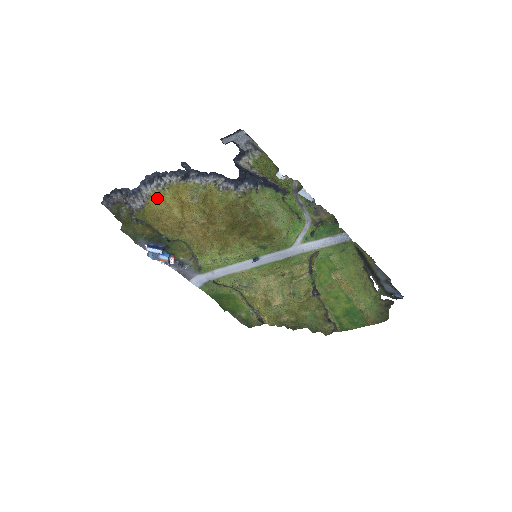
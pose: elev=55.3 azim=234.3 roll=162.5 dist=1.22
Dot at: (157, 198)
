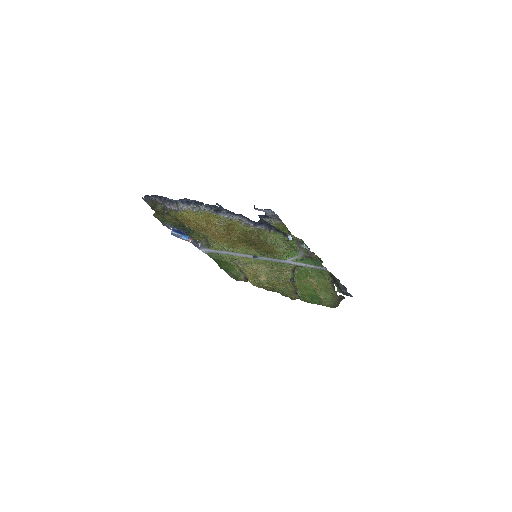
Dot at: (191, 214)
